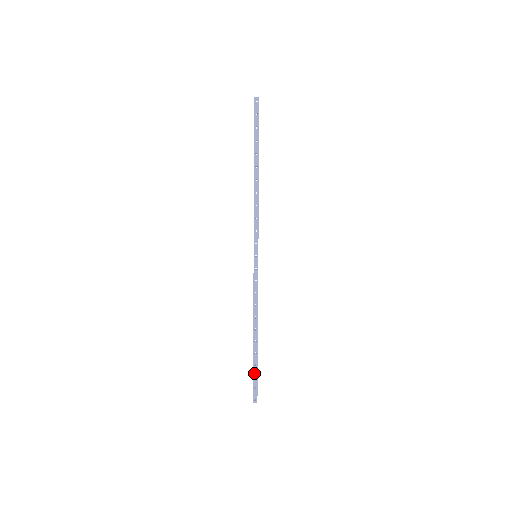
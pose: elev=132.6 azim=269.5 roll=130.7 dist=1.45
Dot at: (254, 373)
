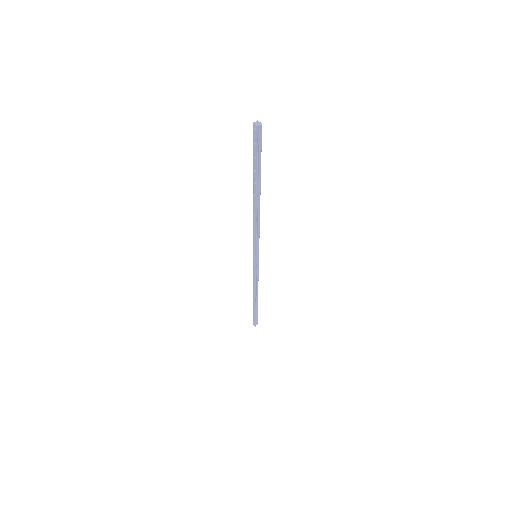
Dot at: (253, 313)
